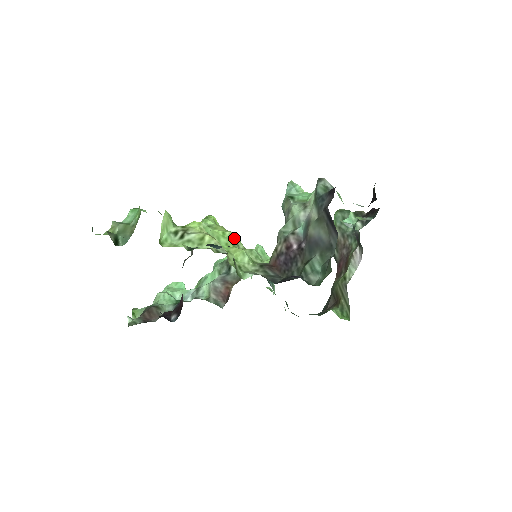
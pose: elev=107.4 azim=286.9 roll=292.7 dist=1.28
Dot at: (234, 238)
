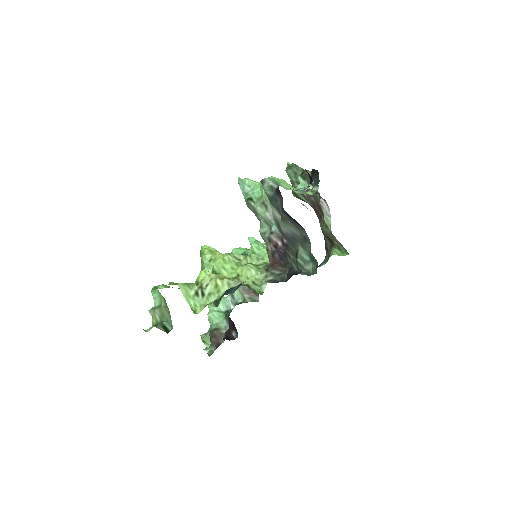
Dot at: (233, 257)
